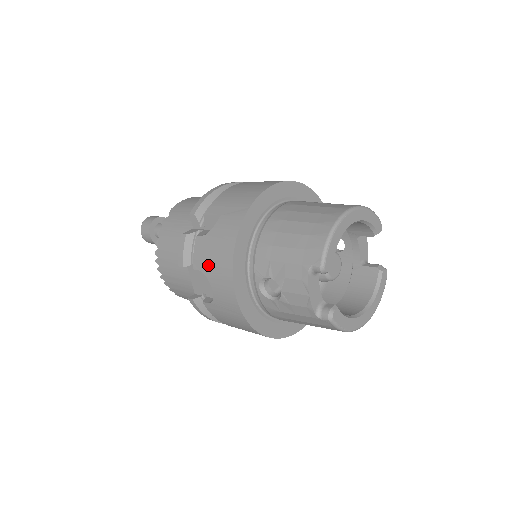
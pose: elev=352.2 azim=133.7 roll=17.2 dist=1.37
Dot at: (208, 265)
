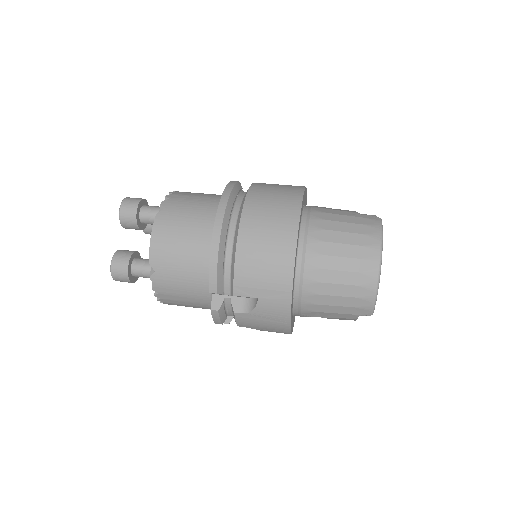
Dot at: (258, 328)
